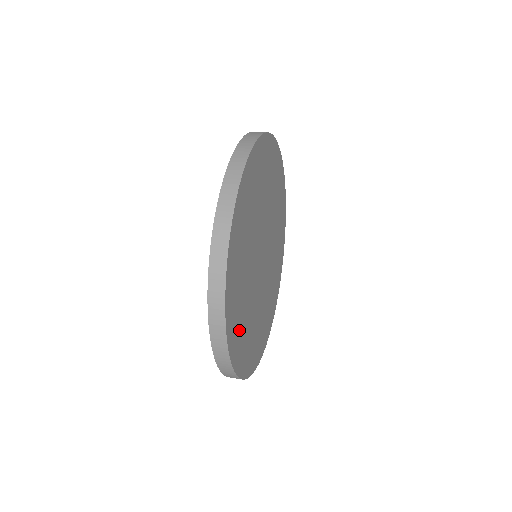
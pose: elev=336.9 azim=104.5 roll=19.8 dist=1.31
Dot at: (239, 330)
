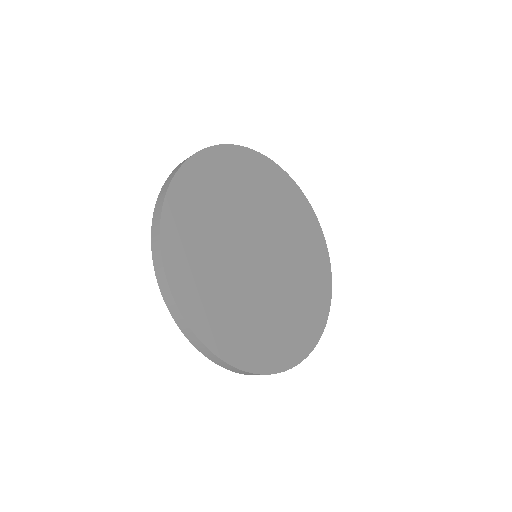
Dot at: (199, 194)
